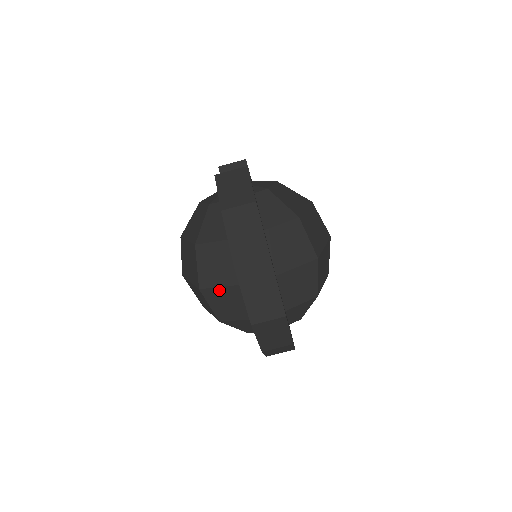
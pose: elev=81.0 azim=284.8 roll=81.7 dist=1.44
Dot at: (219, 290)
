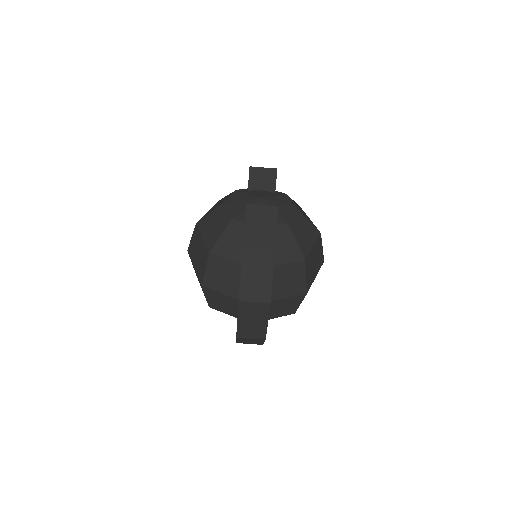
Dot at: (218, 294)
